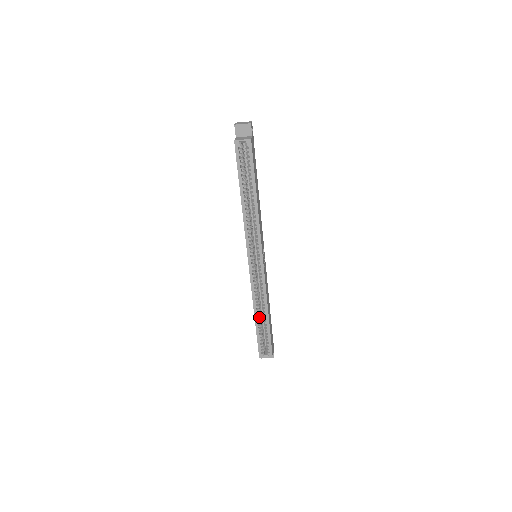
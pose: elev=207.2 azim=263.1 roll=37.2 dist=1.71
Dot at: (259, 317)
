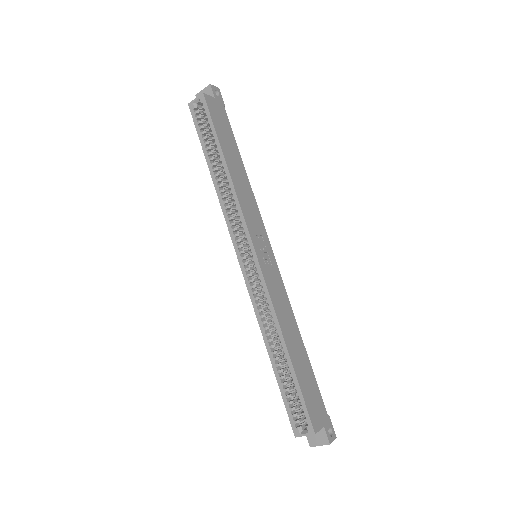
Dot at: (277, 355)
